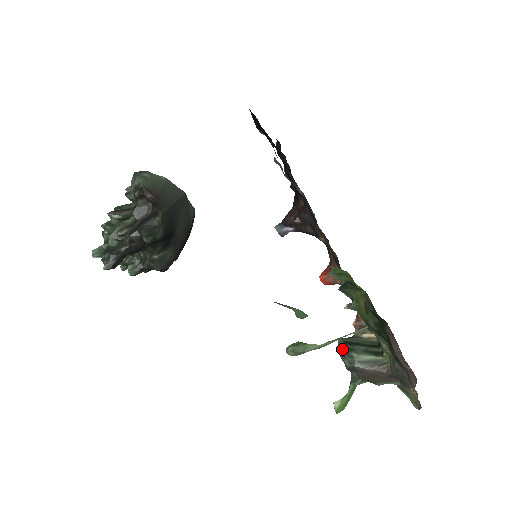
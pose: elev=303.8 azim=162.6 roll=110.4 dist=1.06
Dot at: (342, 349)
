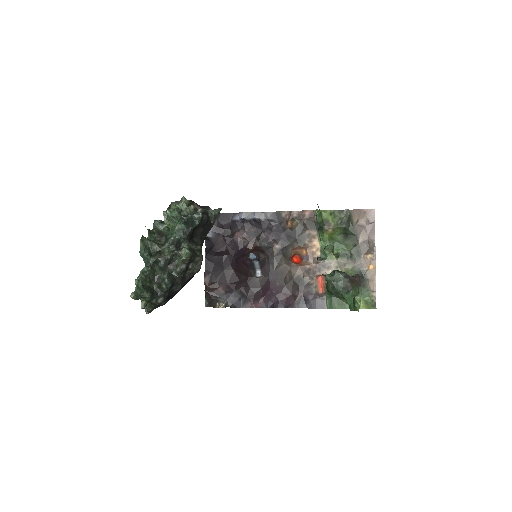
Dot at: (333, 273)
